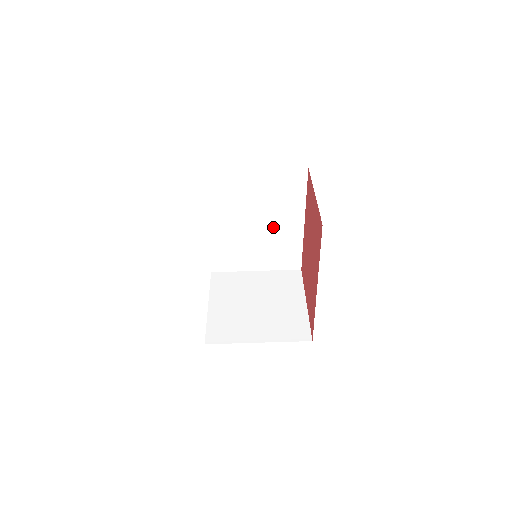
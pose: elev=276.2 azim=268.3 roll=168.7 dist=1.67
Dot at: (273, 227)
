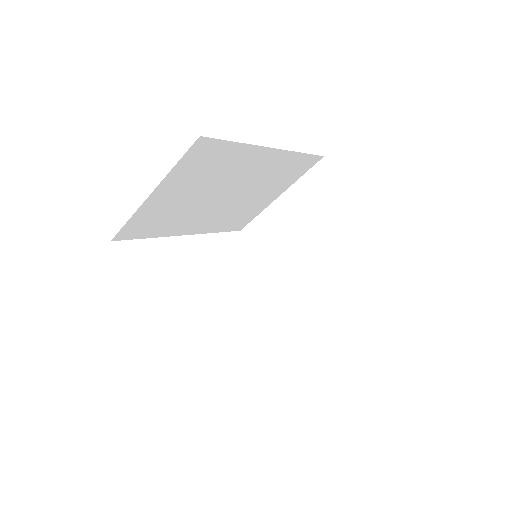
Dot at: (245, 179)
